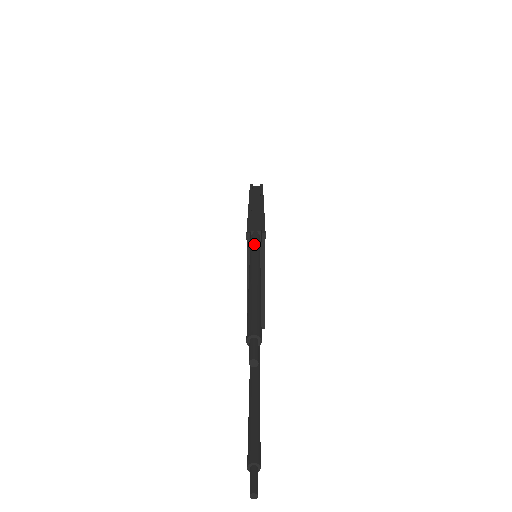
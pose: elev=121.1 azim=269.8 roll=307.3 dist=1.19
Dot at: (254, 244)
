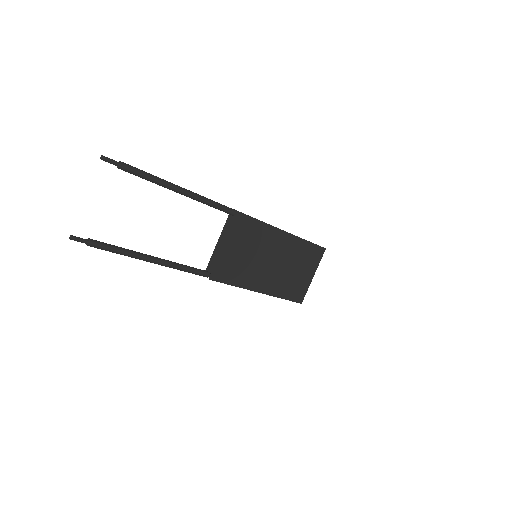
Dot at: occluded
